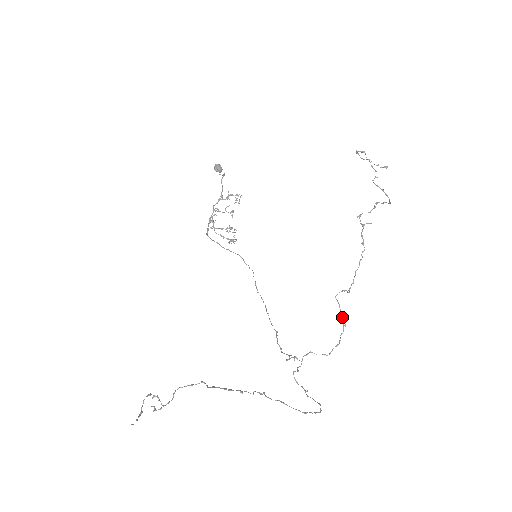
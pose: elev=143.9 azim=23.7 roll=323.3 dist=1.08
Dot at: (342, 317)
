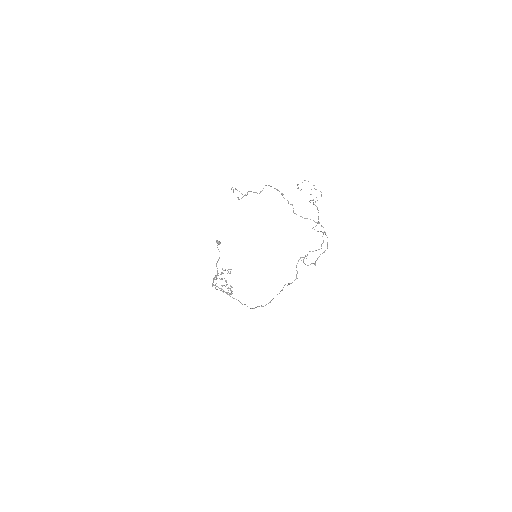
Dot at: occluded
